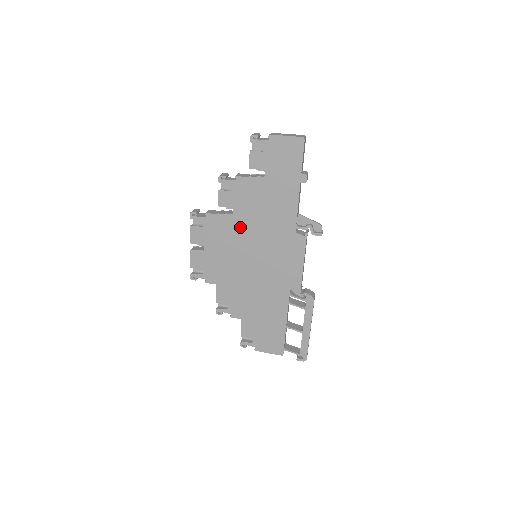
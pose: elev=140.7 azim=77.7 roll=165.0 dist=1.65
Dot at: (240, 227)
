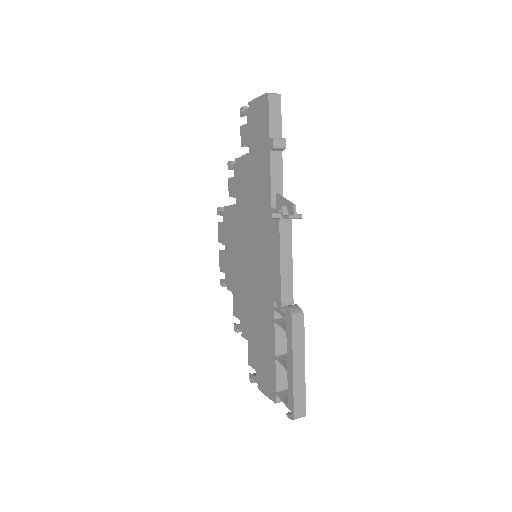
Dot at: (240, 218)
